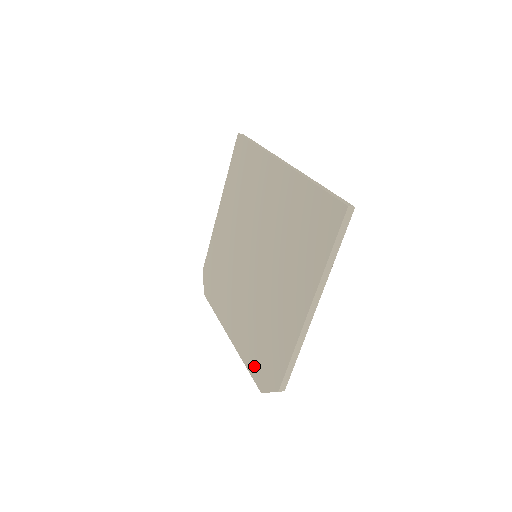
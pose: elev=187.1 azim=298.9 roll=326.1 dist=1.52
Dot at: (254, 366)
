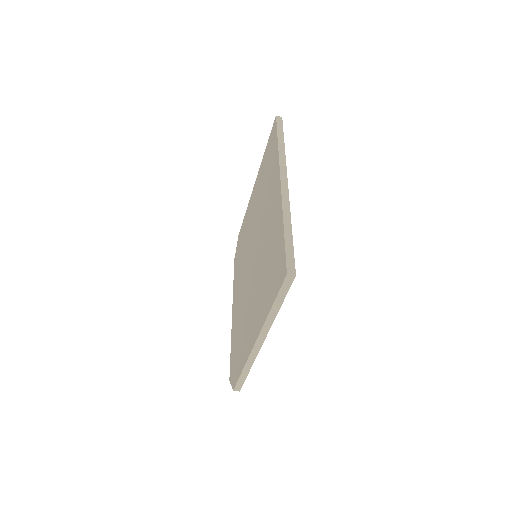
Dot at: (232, 354)
